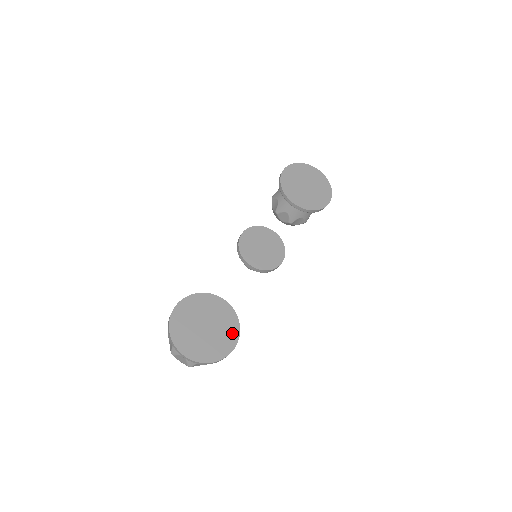
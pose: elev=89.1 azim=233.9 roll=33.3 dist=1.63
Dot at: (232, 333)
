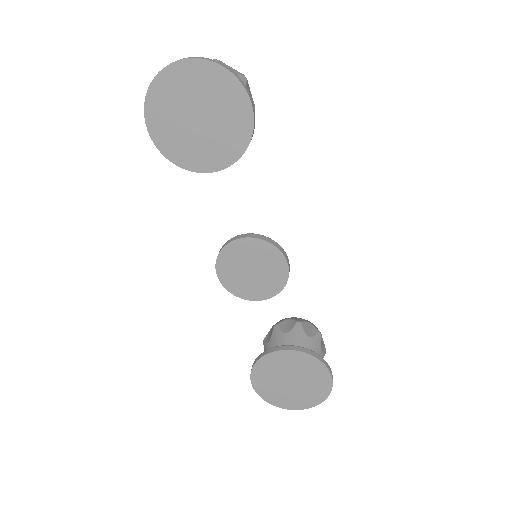
Dot at: (317, 369)
